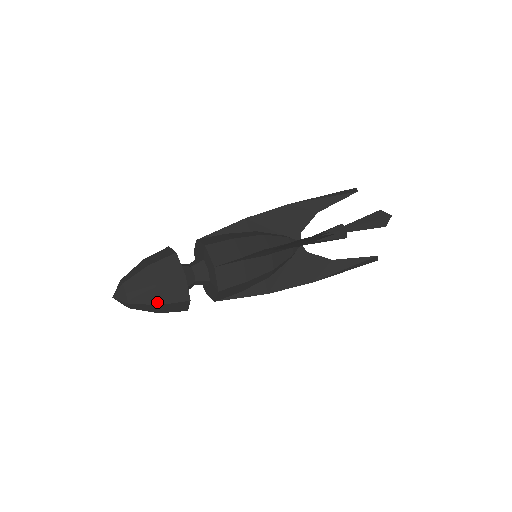
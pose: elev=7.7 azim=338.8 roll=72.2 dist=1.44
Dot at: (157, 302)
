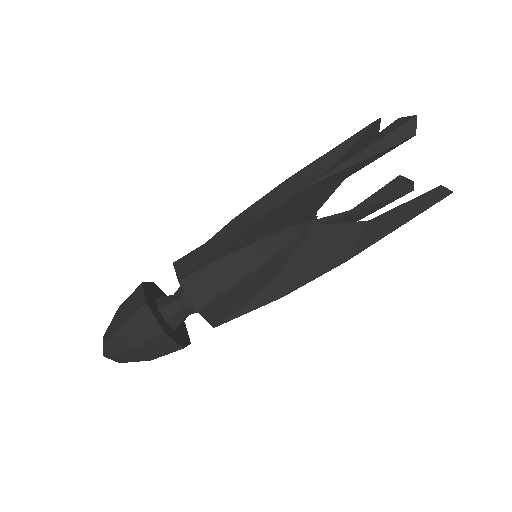
Dot at: (131, 345)
